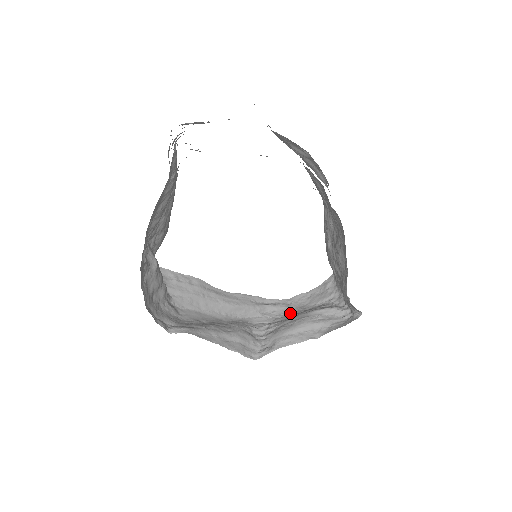
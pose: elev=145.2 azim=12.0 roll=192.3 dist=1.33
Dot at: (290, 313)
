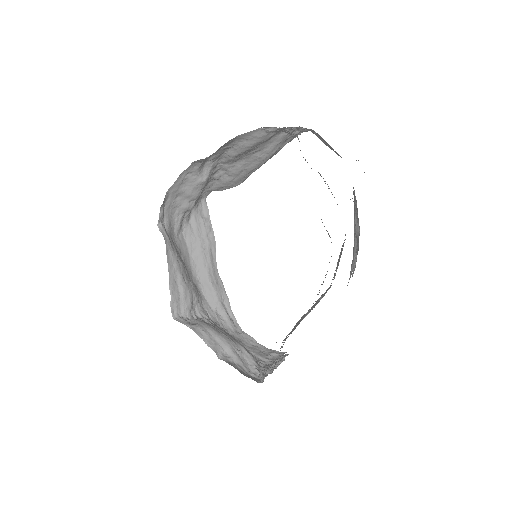
Dot at: (230, 334)
